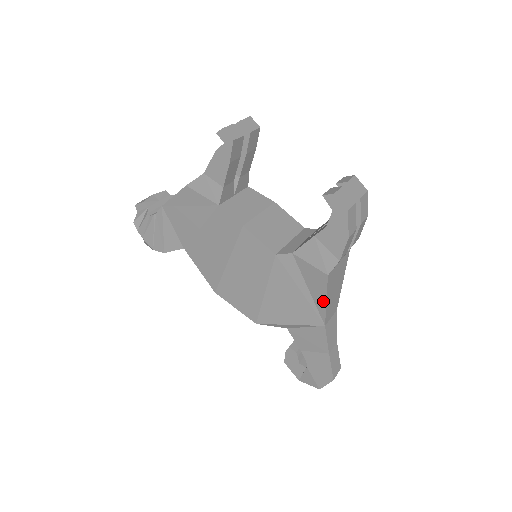
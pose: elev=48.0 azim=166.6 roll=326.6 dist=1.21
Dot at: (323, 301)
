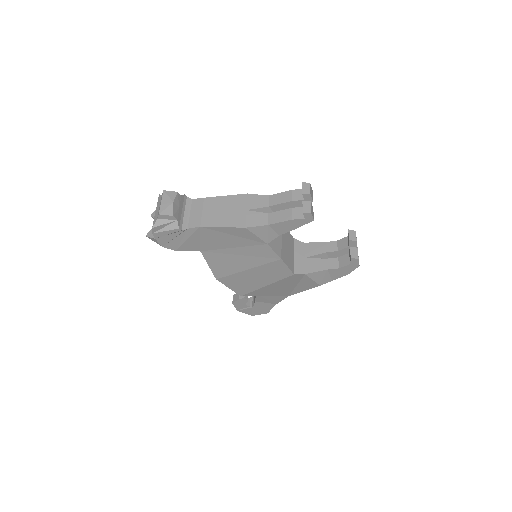
Dot at: (302, 291)
